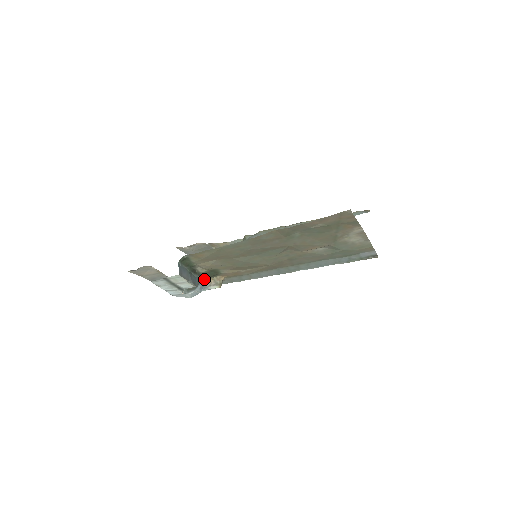
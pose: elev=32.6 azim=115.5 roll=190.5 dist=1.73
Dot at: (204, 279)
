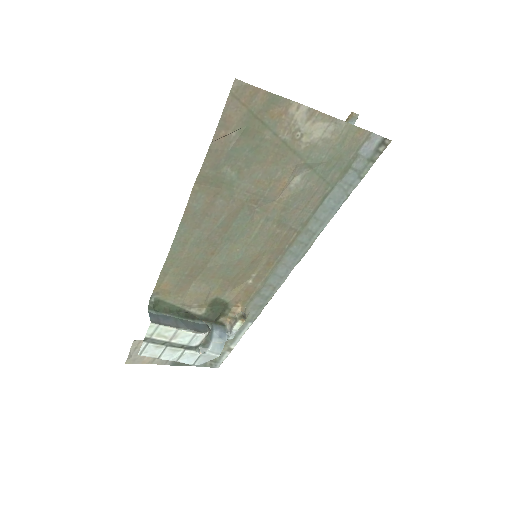
Dot at: (220, 324)
